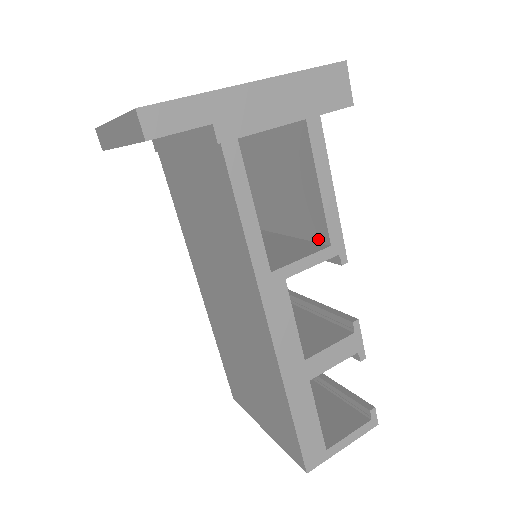
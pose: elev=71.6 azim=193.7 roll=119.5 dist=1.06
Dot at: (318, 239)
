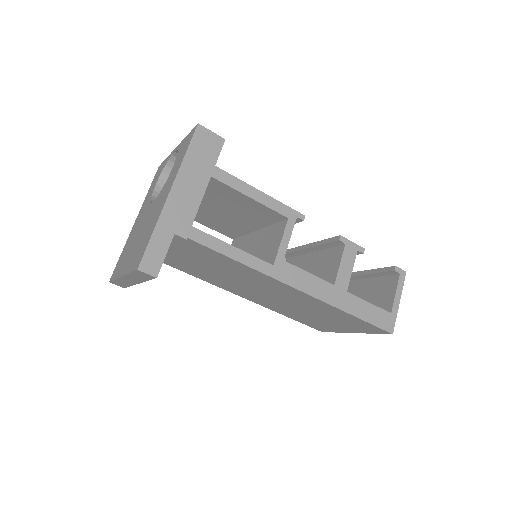
Dot at: (278, 220)
